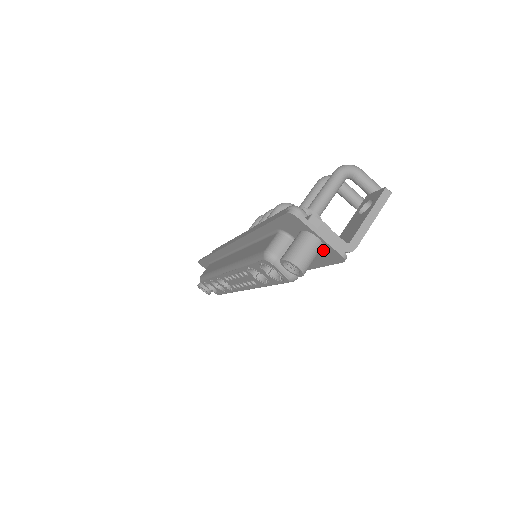
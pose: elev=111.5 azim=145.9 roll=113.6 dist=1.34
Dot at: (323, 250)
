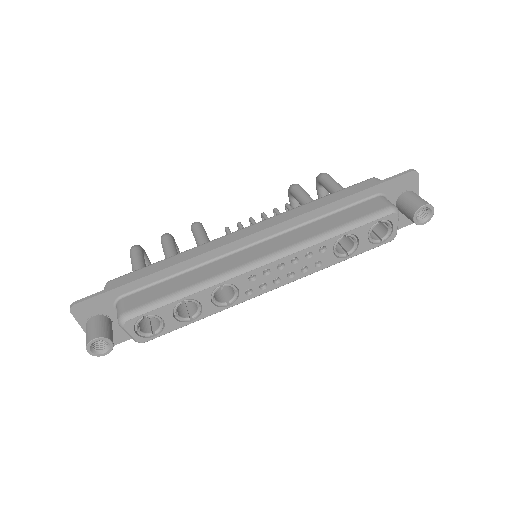
Dot at: occluded
